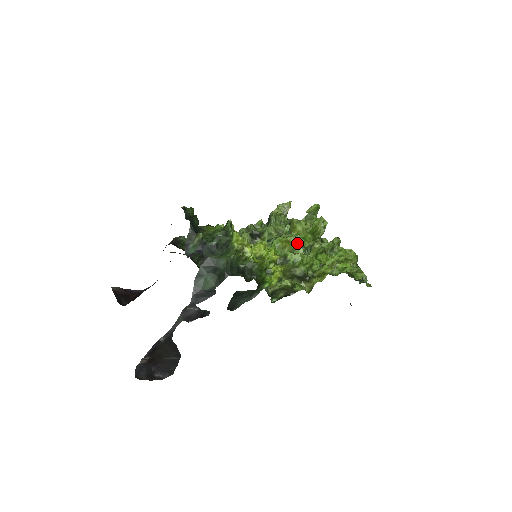
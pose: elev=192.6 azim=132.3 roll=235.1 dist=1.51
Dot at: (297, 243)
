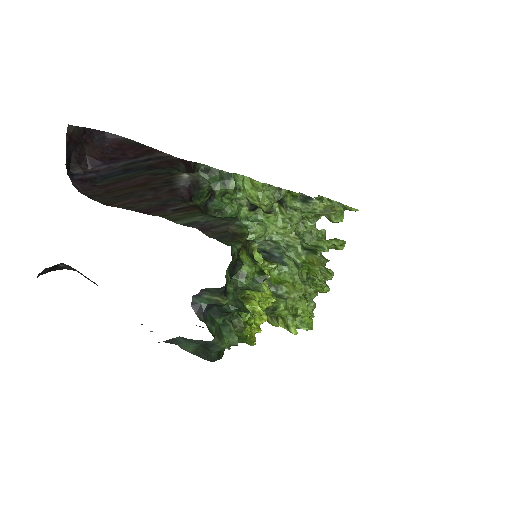
Dot at: (298, 295)
